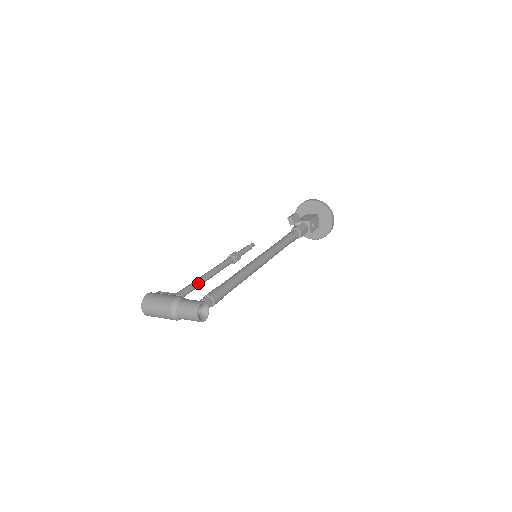
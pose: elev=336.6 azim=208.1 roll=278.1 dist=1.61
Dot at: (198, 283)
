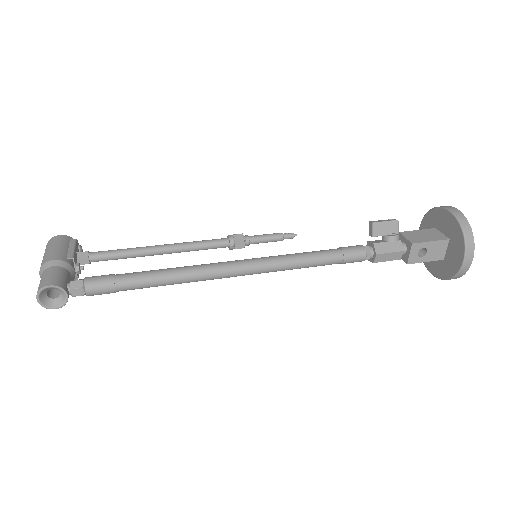
Dot at: (135, 253)
